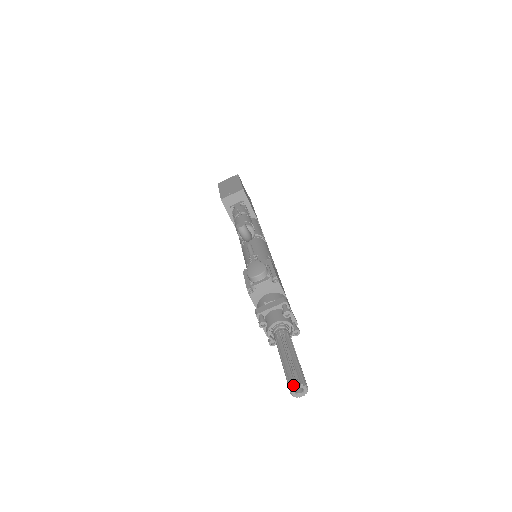
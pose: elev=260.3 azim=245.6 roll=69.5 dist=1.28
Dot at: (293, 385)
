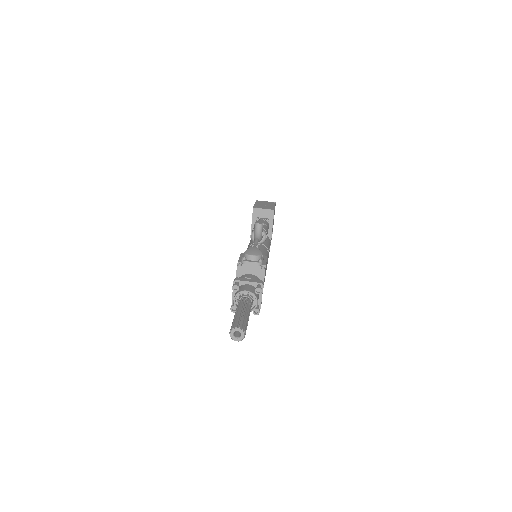
Dot at: (236, 326)
